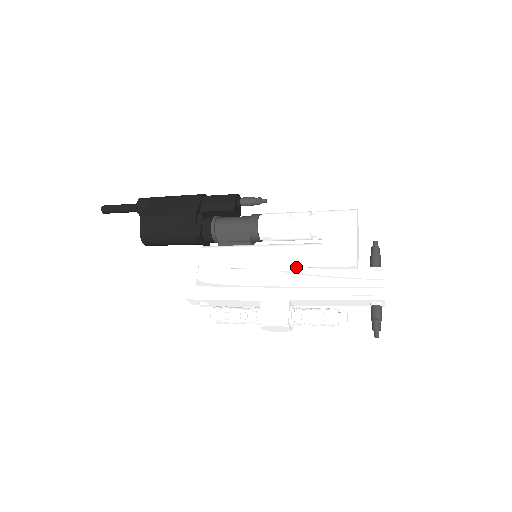
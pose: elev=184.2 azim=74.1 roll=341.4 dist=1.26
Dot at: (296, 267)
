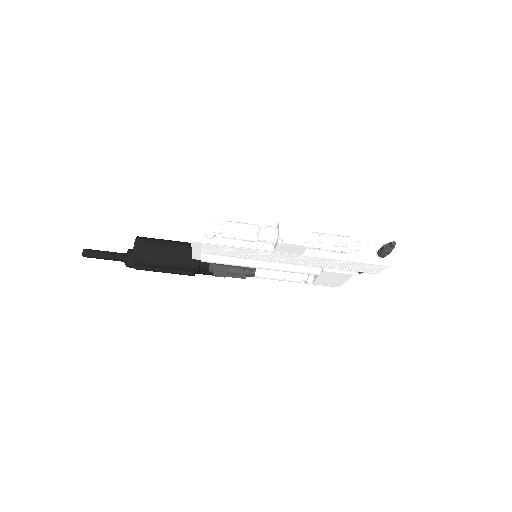
Dot at: occluded
